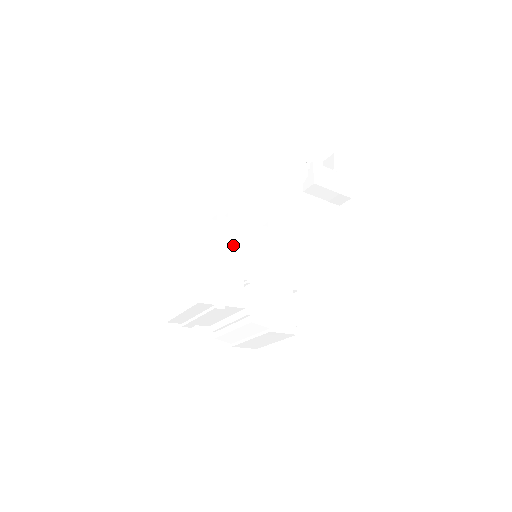
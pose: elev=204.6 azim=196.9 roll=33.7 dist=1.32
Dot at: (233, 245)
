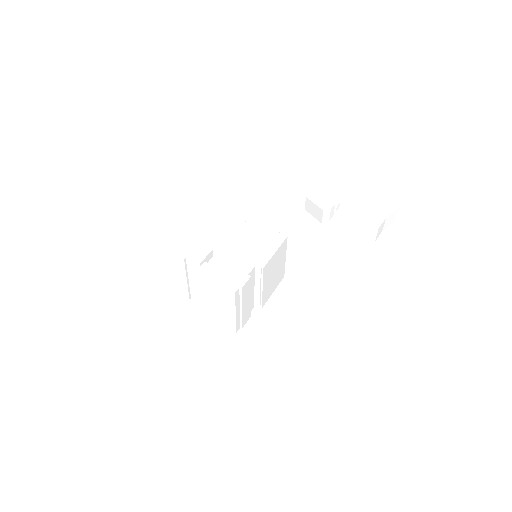
Dot at: (221, 230)
